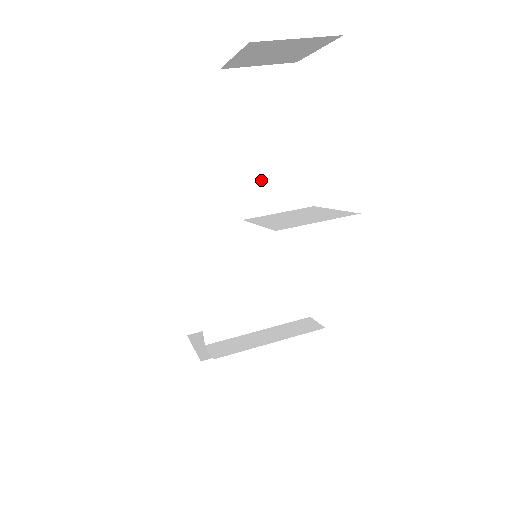
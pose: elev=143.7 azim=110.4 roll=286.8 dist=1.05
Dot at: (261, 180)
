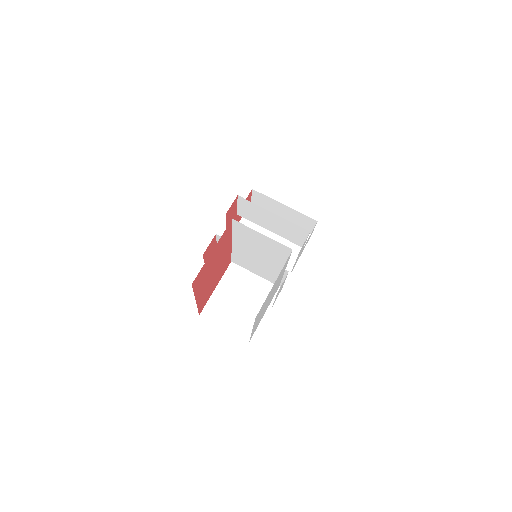
Dot at: (247, 261)
